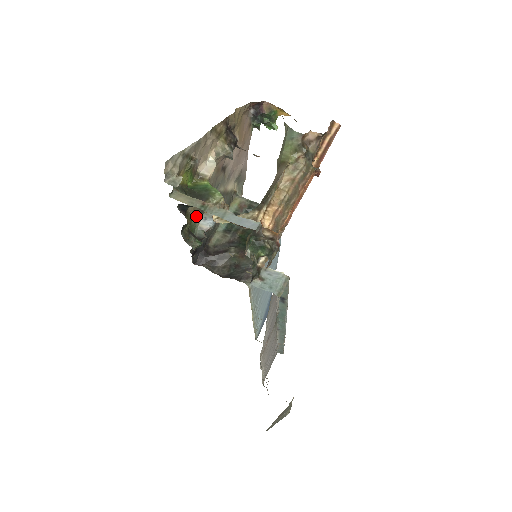
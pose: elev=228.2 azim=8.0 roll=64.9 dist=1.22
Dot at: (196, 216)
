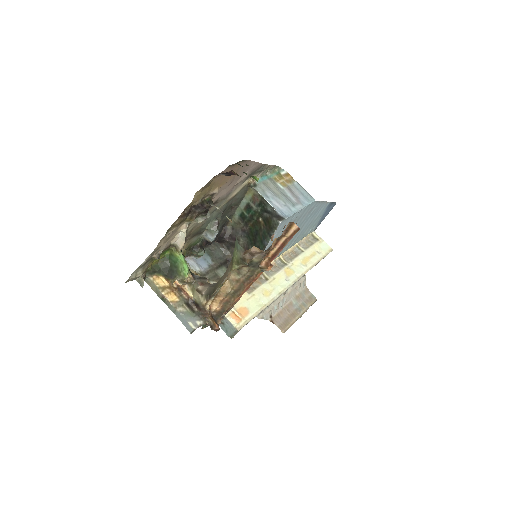
Dot at: (195, 238)
